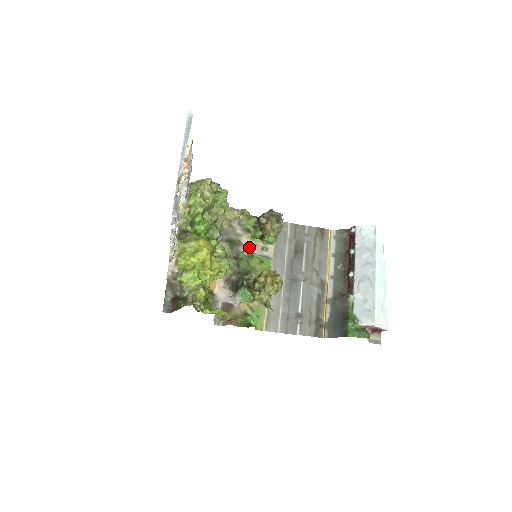
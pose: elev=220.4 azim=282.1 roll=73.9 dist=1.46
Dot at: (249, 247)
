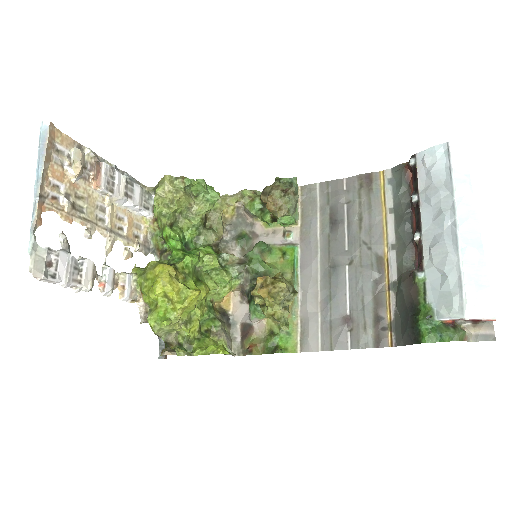
Dot at: (266, 237)
